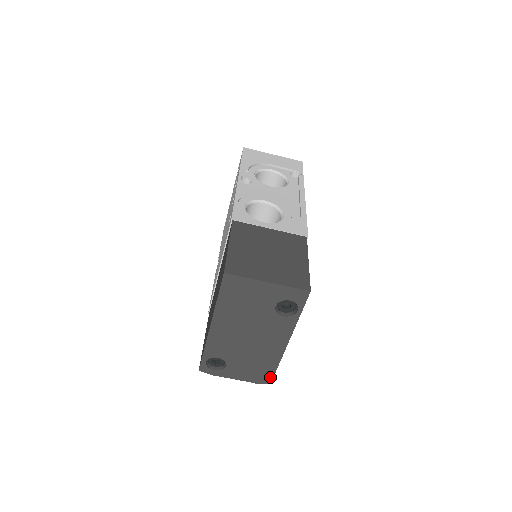
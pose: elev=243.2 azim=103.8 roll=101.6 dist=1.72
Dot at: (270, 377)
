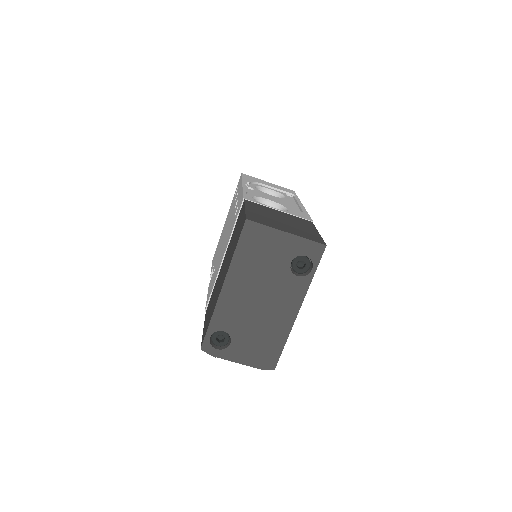
Dot at: (275, 360)
